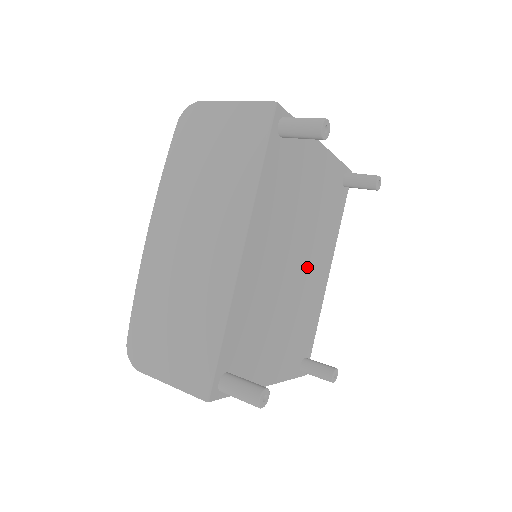
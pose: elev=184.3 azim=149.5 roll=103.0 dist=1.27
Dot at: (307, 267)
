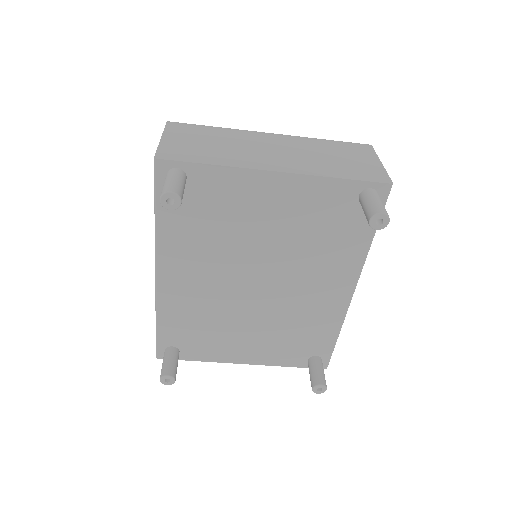
Dot at: (289, 286)
